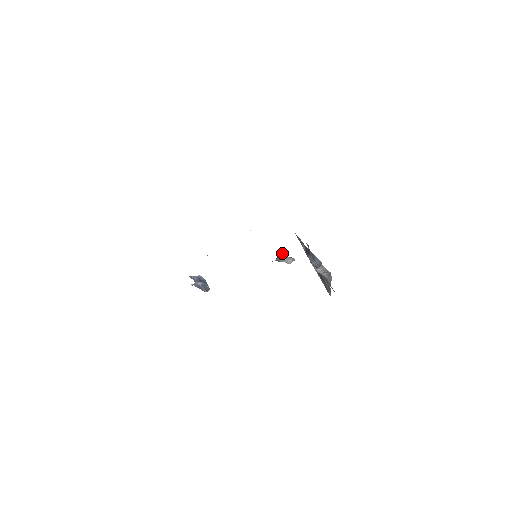
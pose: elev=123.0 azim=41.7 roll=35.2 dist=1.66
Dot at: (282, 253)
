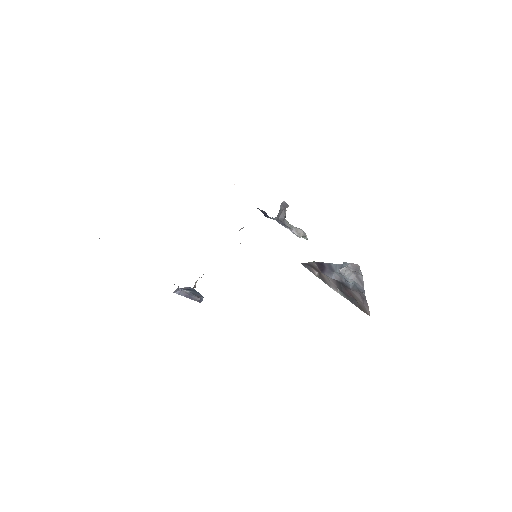
Dot at: (285, 209)
